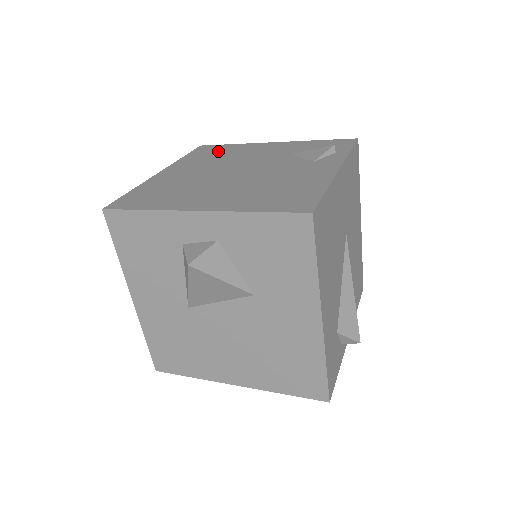
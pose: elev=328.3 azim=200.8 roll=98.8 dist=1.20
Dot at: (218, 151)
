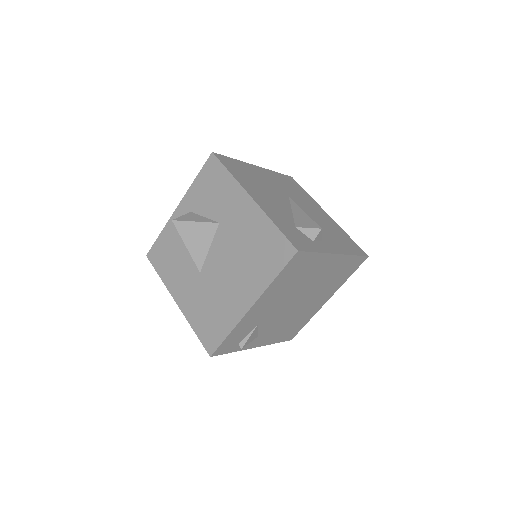
Dot at: occluded
